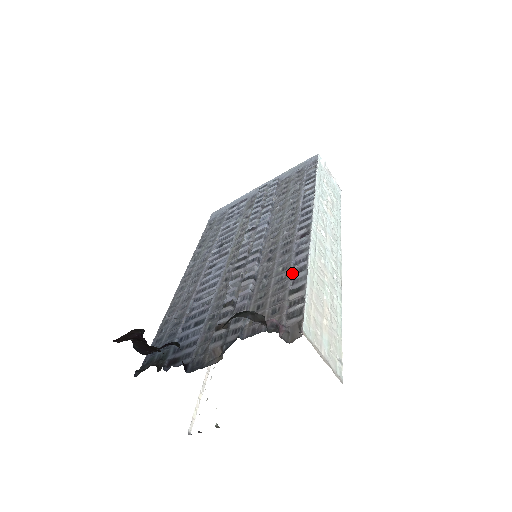
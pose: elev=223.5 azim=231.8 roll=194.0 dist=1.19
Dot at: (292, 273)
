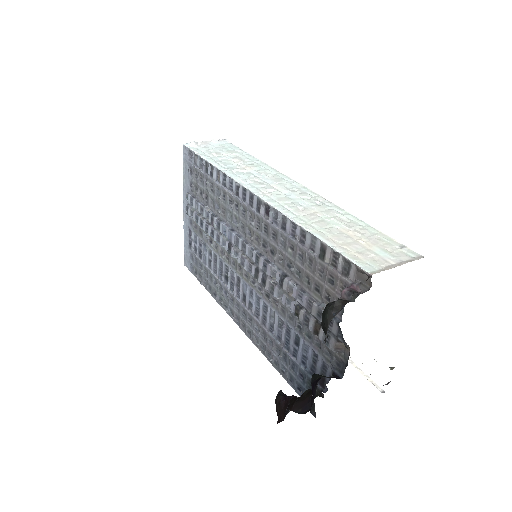
Dot at: (301, 245)
